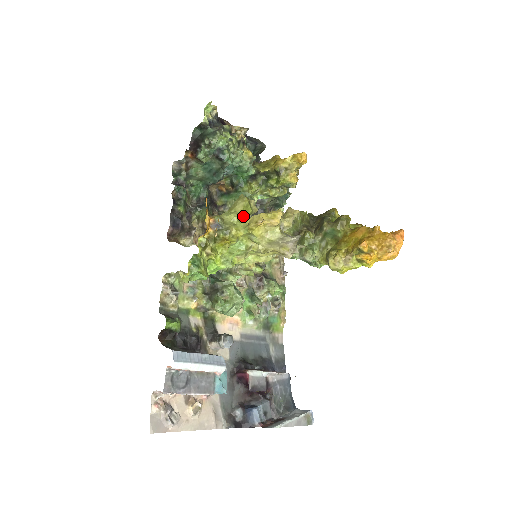
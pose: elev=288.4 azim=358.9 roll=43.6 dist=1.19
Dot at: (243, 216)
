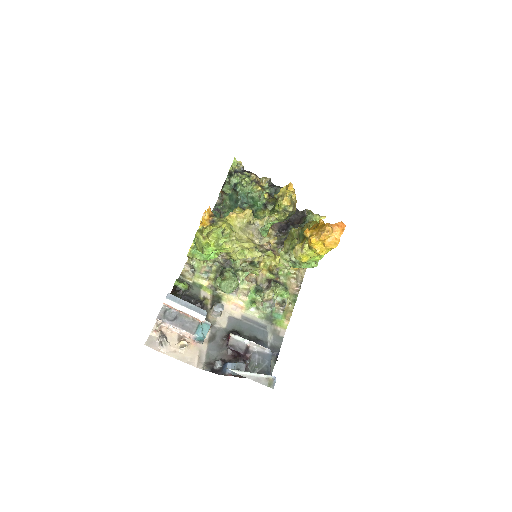
Dot at: occluded
